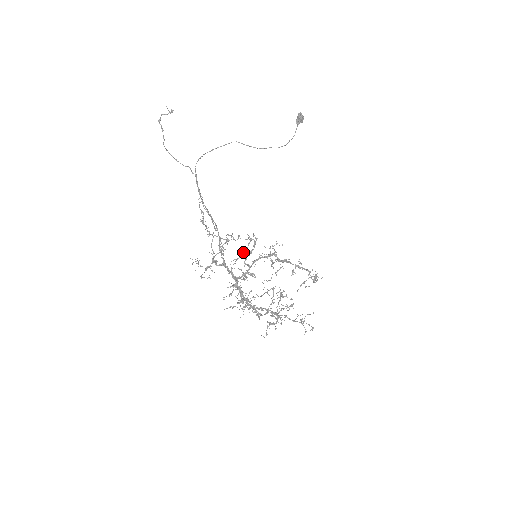
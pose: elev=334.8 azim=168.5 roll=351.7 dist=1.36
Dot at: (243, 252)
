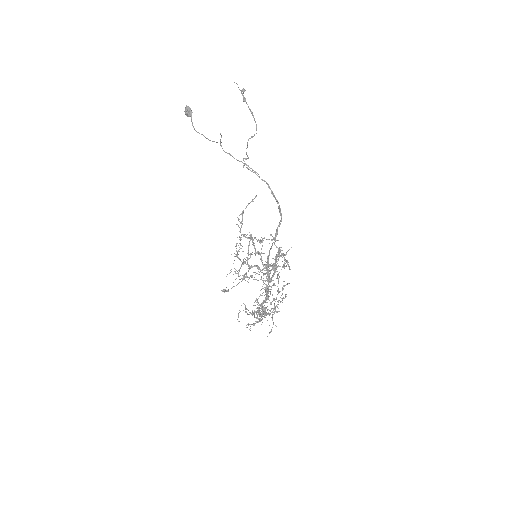
Dot at: (259, 253)
